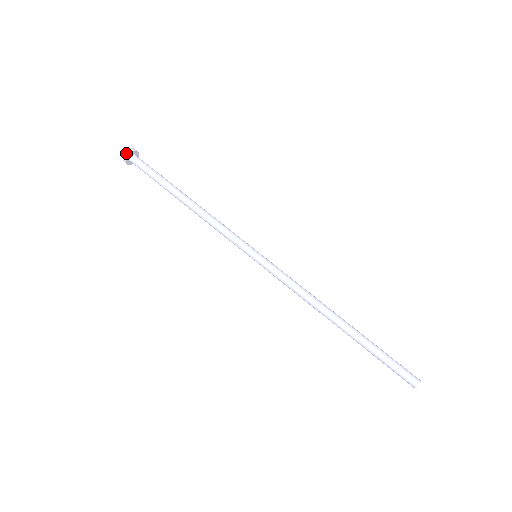
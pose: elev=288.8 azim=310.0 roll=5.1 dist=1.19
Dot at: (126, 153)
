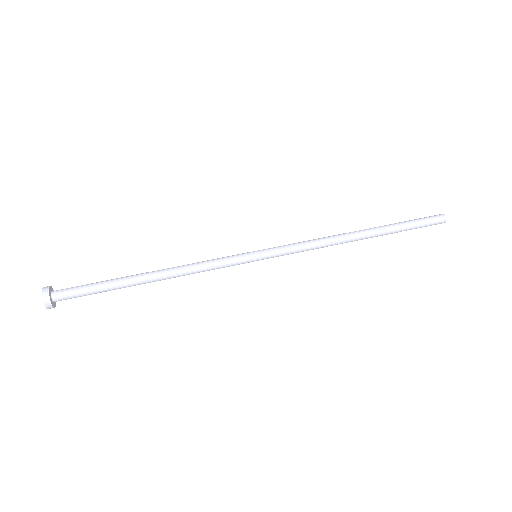
Dot at: (44, 296)
